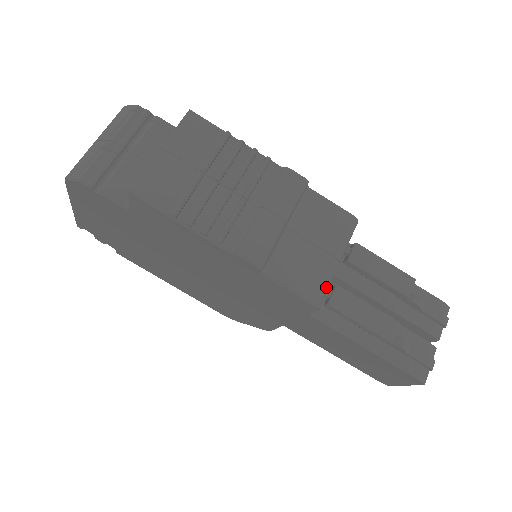
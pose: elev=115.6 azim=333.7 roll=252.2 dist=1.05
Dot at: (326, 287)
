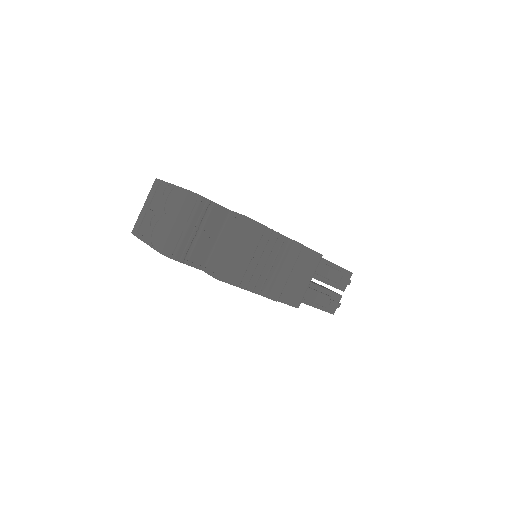
Dot at: occluded
